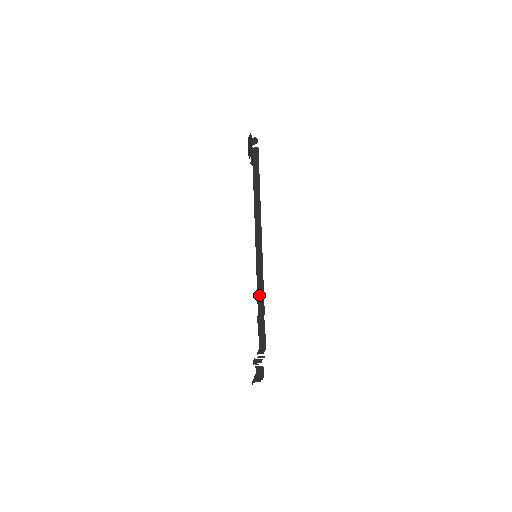
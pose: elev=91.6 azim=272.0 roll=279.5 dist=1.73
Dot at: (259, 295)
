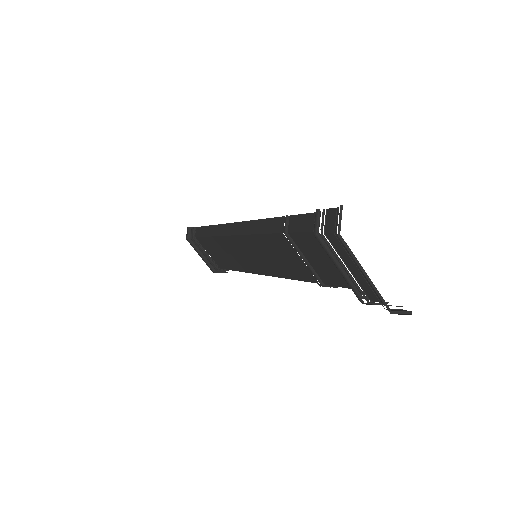
Dot at: (267, 229)
